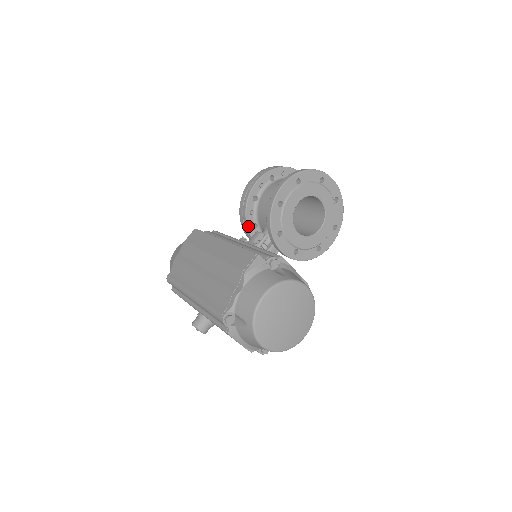
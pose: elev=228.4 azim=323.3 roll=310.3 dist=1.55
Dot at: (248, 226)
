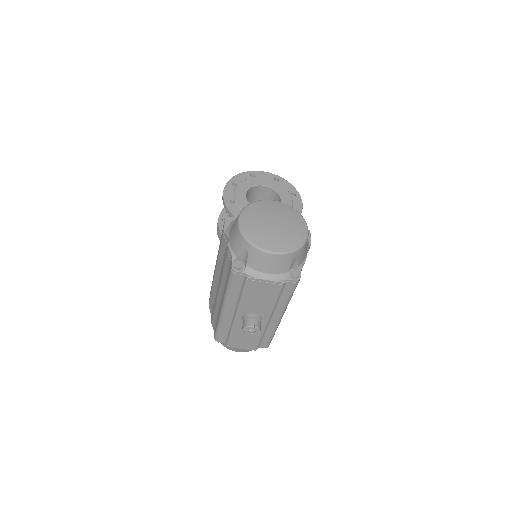
Dot at: occluded
